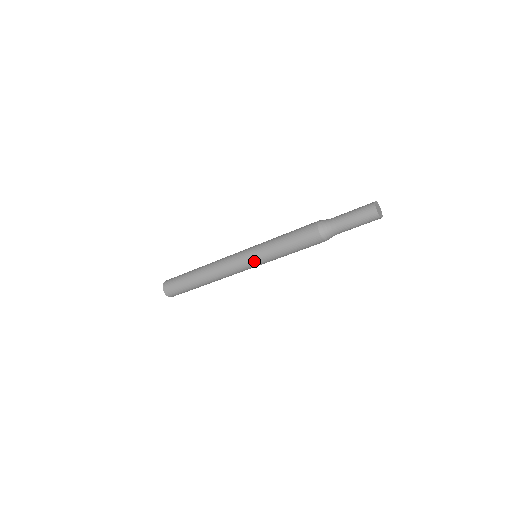
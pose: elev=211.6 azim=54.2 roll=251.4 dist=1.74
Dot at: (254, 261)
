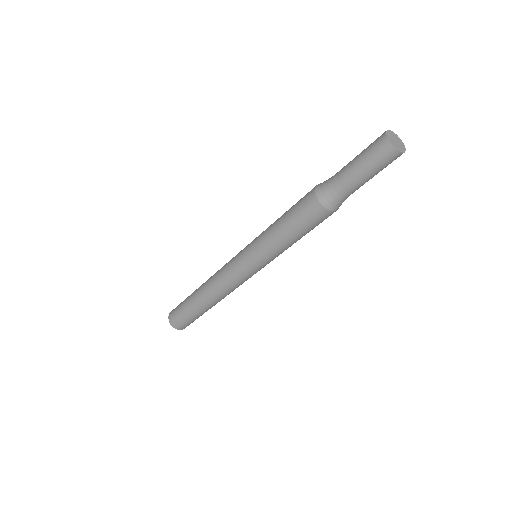
Dot at: (249, 260)
